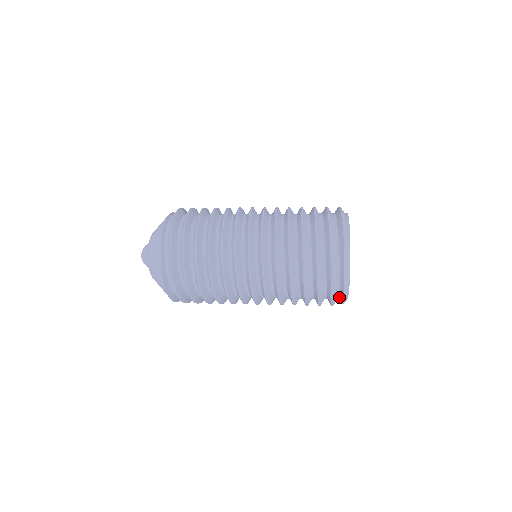
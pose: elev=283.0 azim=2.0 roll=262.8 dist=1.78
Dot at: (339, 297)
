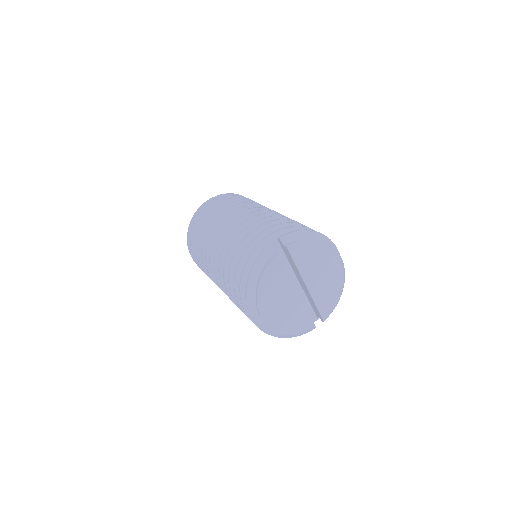
Dot at: occluded
